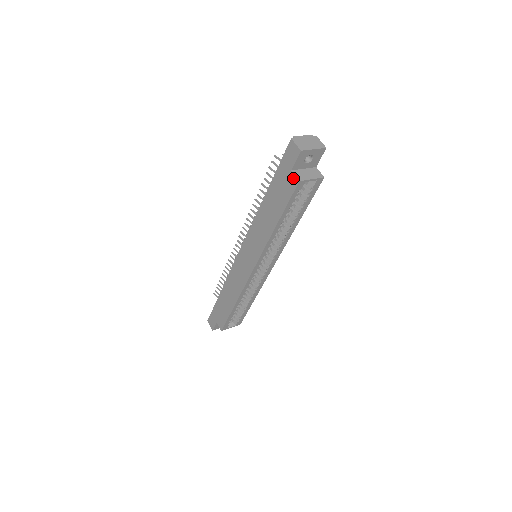
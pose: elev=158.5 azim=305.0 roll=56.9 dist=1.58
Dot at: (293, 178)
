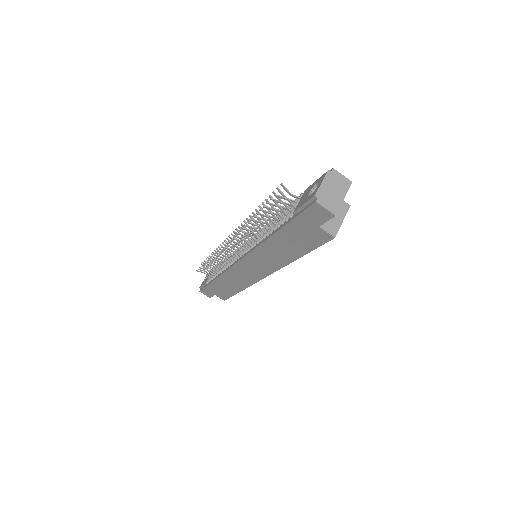
Dot at: (324, 233)
